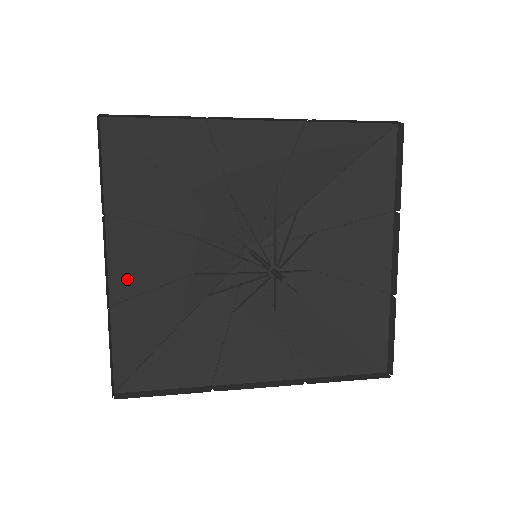
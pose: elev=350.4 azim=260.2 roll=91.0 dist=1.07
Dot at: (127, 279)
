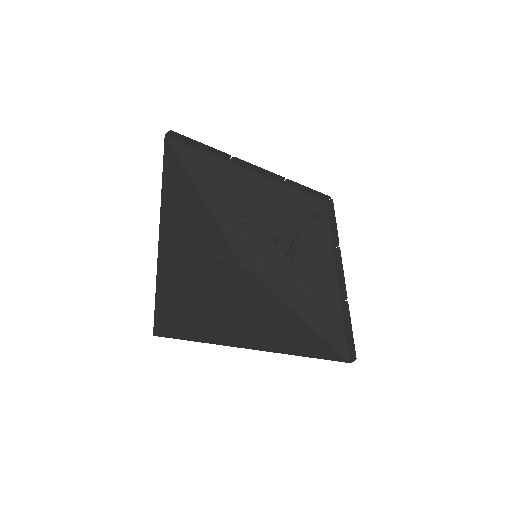
Dot at: (170, 244)
